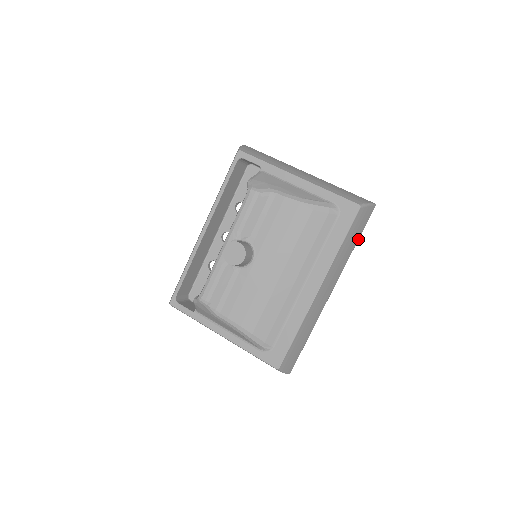
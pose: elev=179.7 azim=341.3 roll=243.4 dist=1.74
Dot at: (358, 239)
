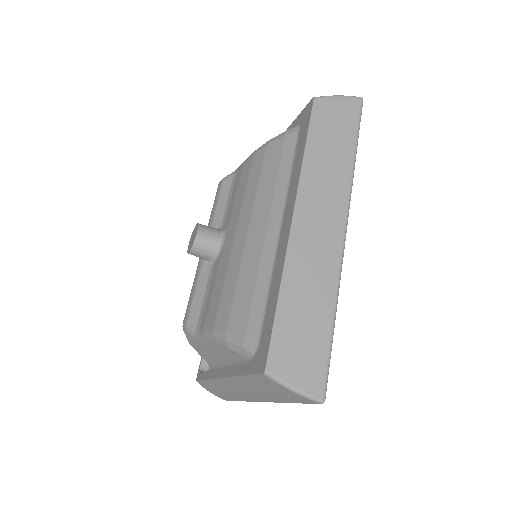
Dot at: (355, 144)
